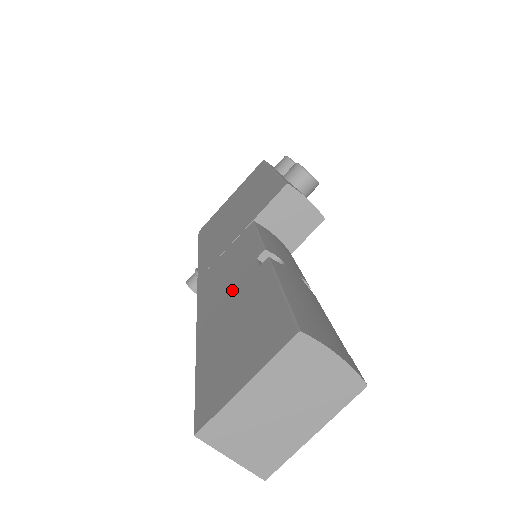
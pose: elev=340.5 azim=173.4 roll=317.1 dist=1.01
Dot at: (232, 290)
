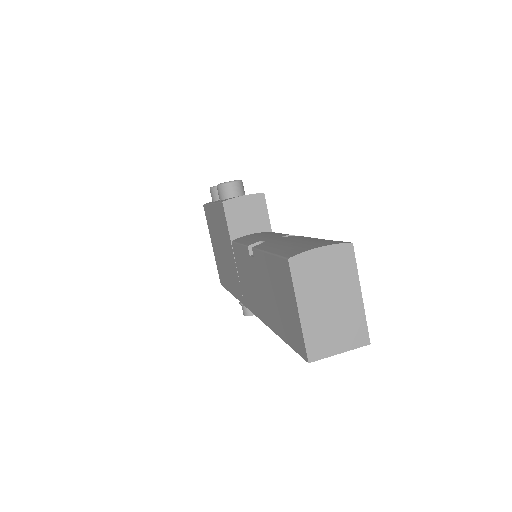
Dot at: (258, 285)
